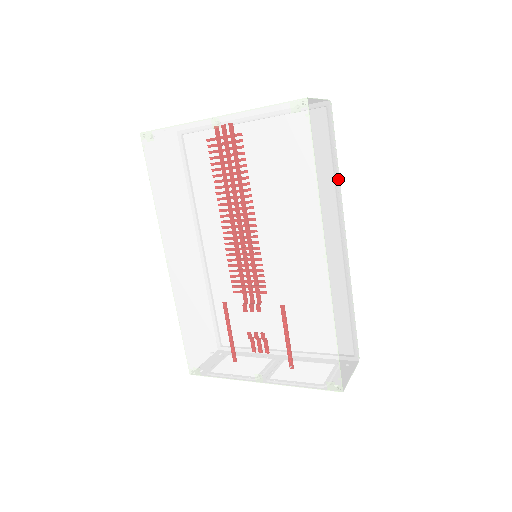
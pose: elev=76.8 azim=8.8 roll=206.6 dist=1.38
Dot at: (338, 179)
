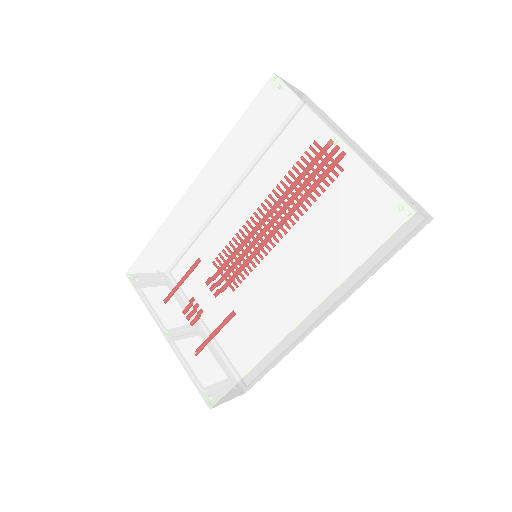
Dot at: (371, 275)
